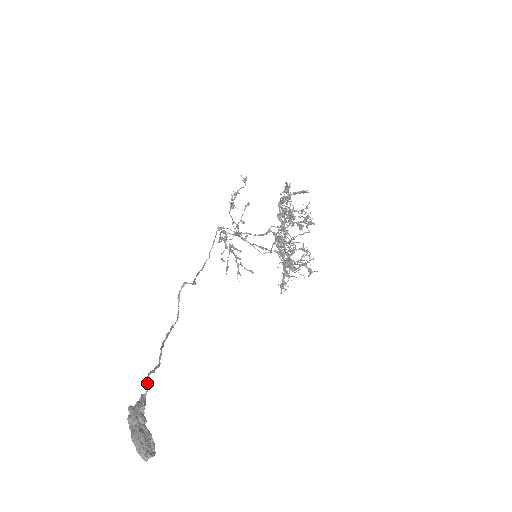
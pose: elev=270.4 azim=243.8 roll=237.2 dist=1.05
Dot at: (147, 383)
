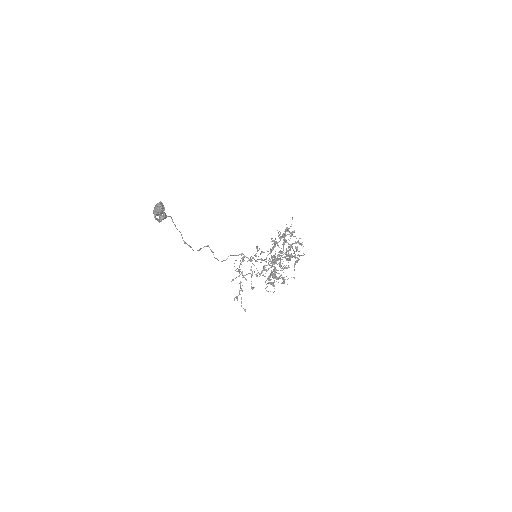
Dot at: occluded
